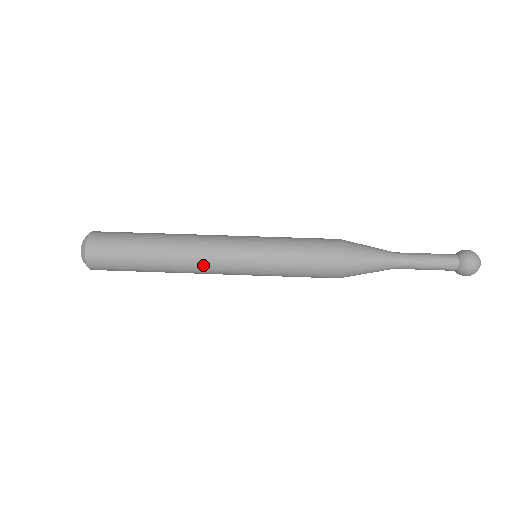
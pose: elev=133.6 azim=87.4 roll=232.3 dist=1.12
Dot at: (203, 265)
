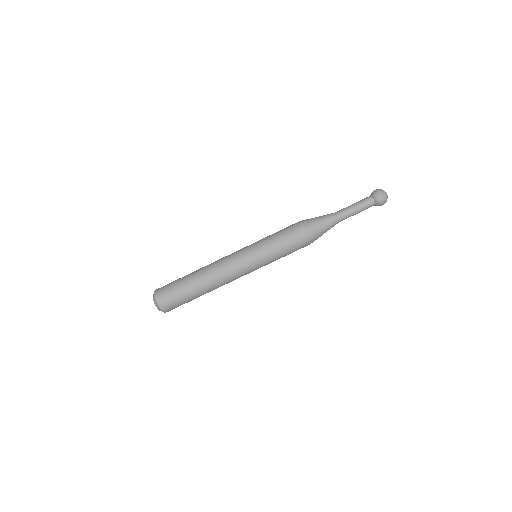
Dot at: occluded
